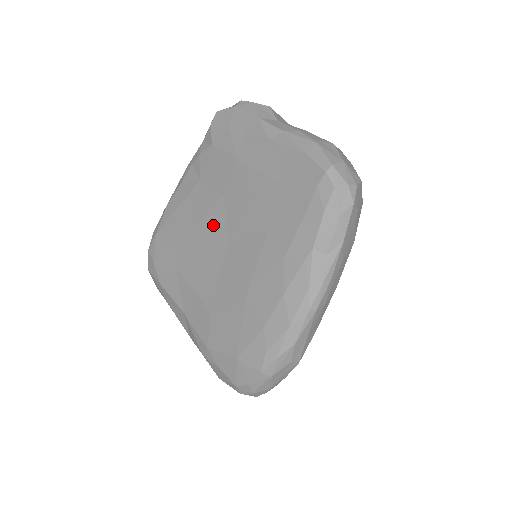
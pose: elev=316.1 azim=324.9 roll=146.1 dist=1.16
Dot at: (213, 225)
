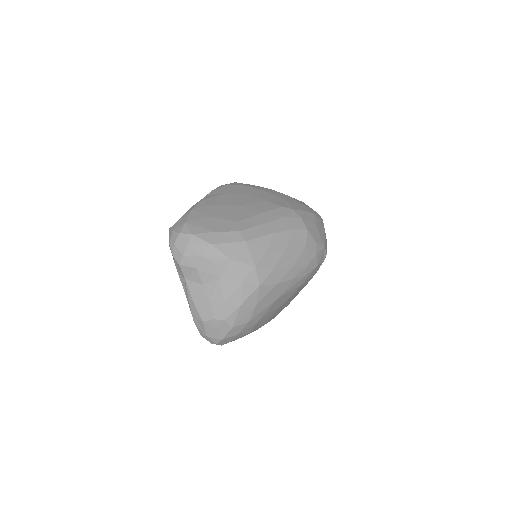
Dot at: occluded
